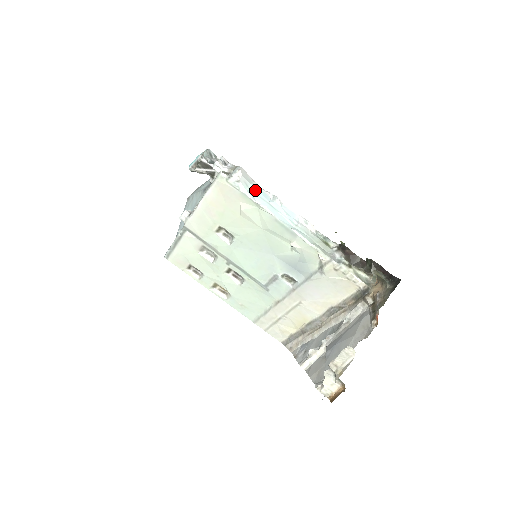
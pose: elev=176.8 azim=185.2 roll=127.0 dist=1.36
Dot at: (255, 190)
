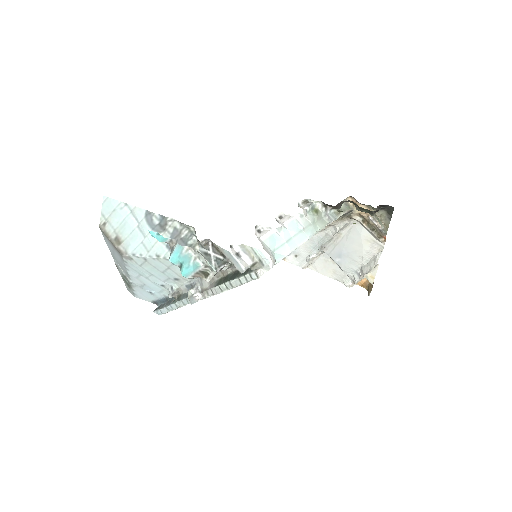
Dot at: (273, 246)
